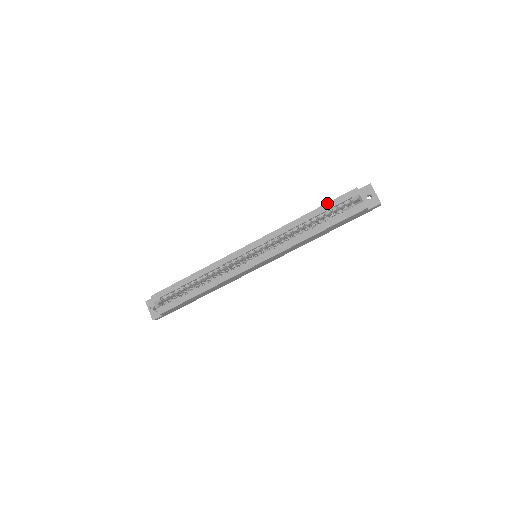
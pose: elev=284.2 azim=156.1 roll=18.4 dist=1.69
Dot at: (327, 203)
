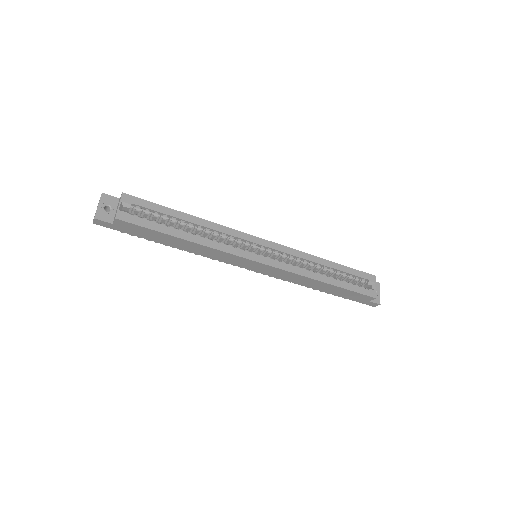
Dot at: (349, 267)
